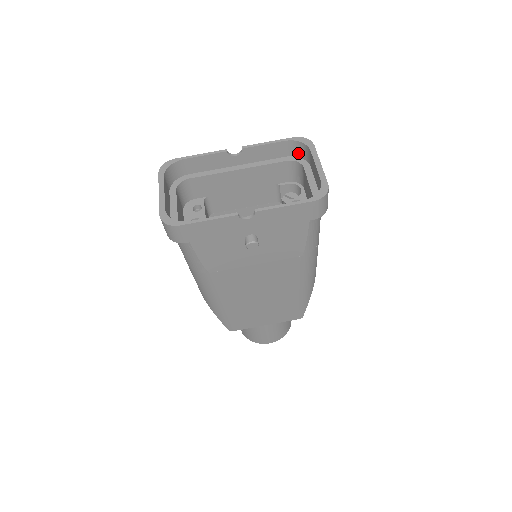
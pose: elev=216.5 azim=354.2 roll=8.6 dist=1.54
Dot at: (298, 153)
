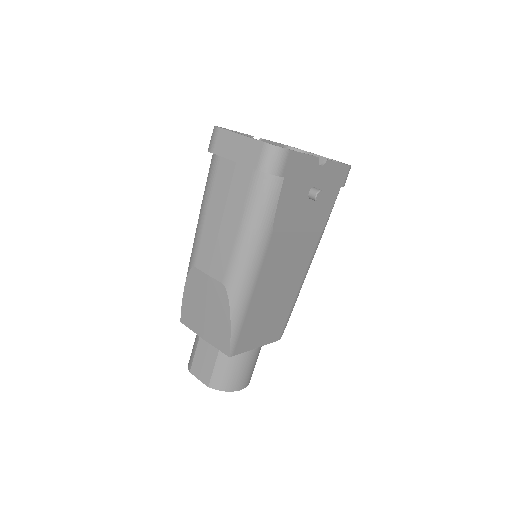
Dot at: occluded
